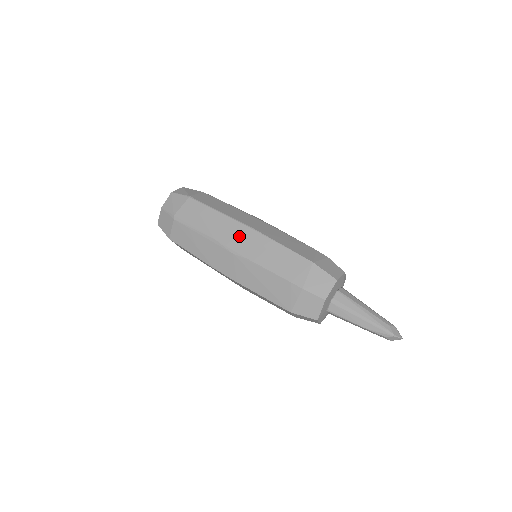
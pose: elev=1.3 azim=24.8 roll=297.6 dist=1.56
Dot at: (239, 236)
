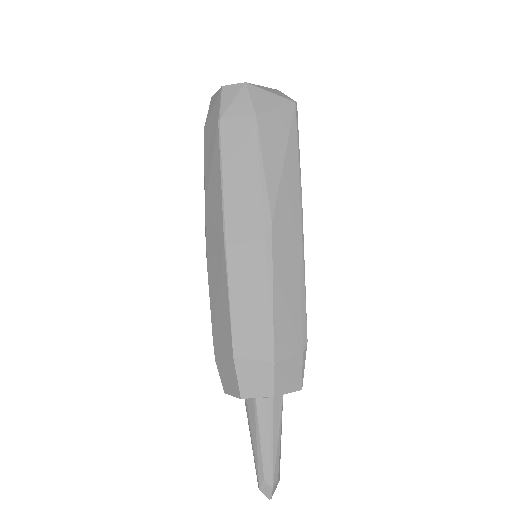
Dot at: (215, 236)
